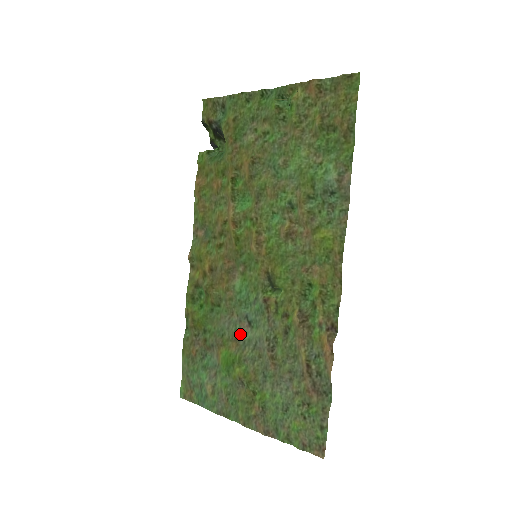
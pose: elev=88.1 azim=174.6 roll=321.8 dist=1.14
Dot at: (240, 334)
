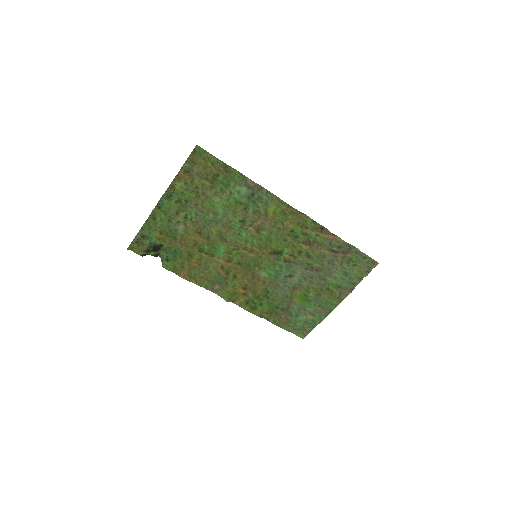
Dot at: (292, 285)
